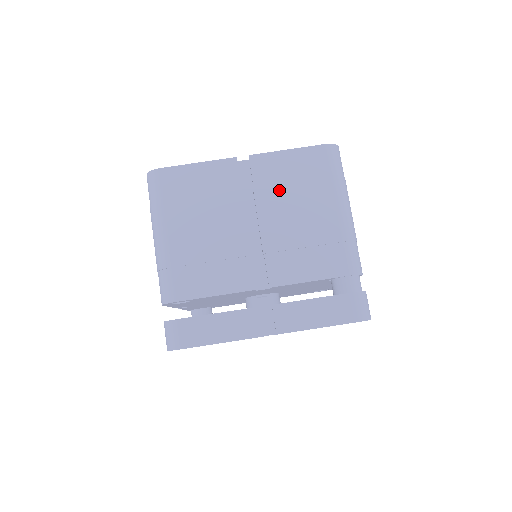
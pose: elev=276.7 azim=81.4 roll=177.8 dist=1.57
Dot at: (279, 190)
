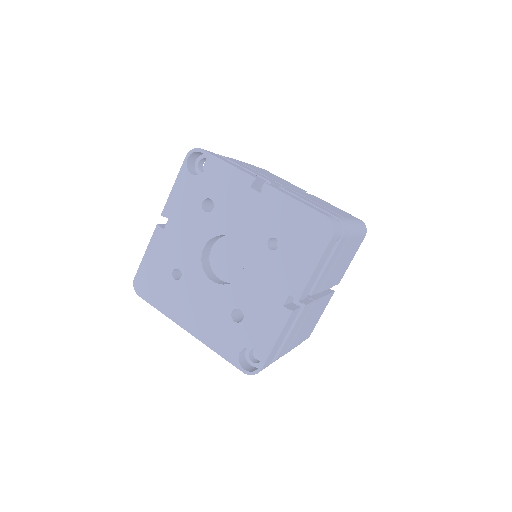
Dot at: occluded
